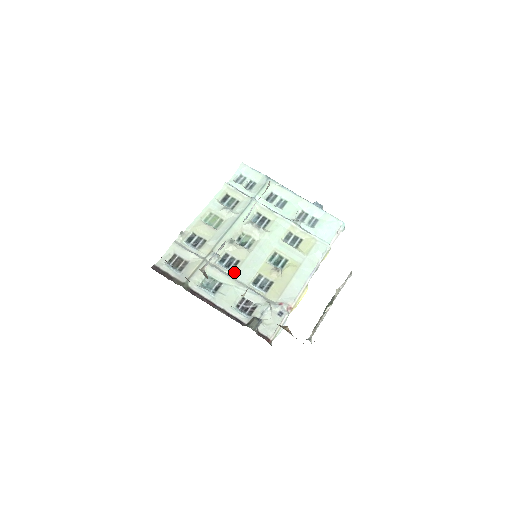
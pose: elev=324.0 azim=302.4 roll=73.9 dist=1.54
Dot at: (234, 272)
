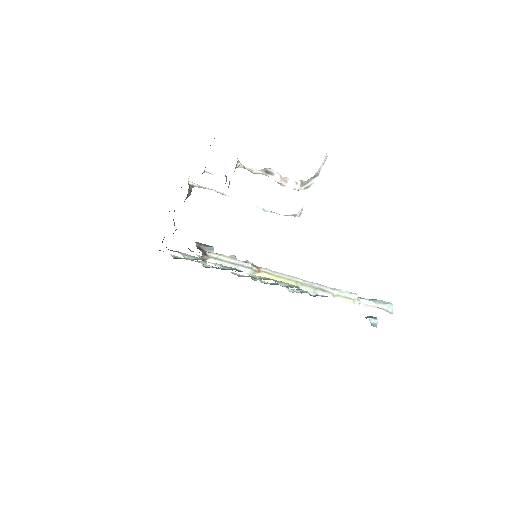
Dot at: occluded
